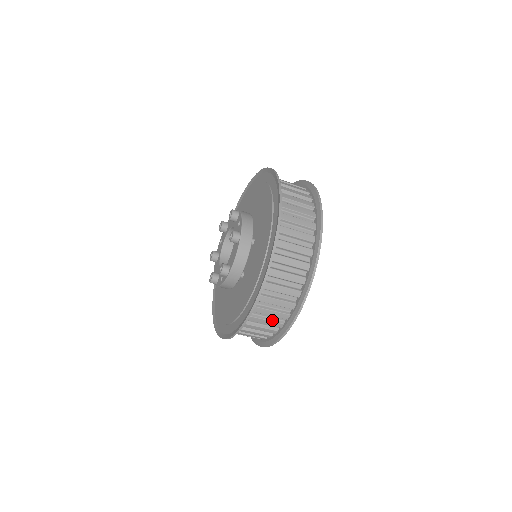
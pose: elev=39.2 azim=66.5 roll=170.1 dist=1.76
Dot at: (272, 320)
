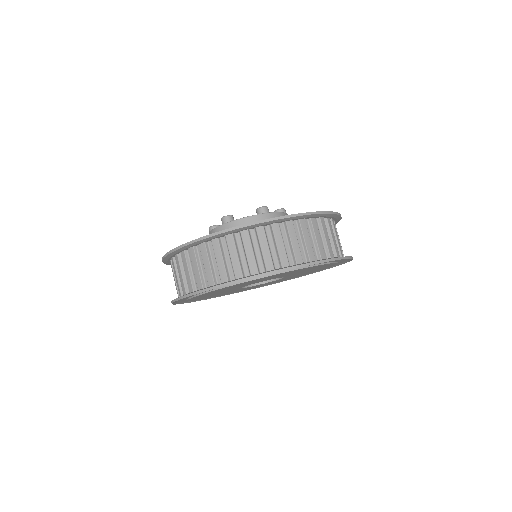
Dot at: (300, 249)
